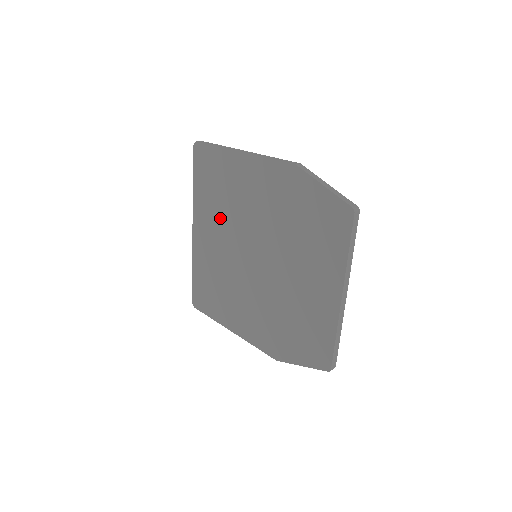
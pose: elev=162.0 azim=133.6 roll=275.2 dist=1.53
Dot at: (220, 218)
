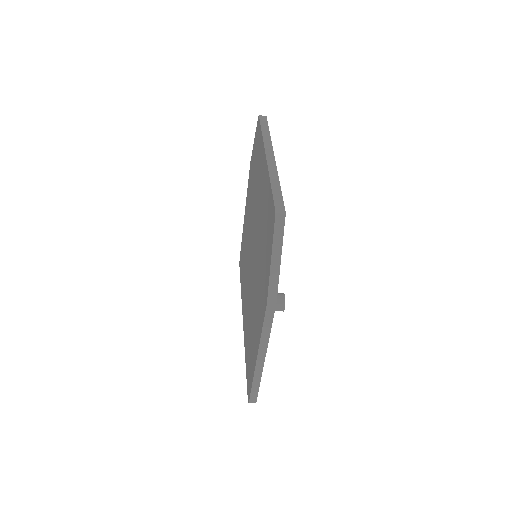
Dot at: (245, 276)
